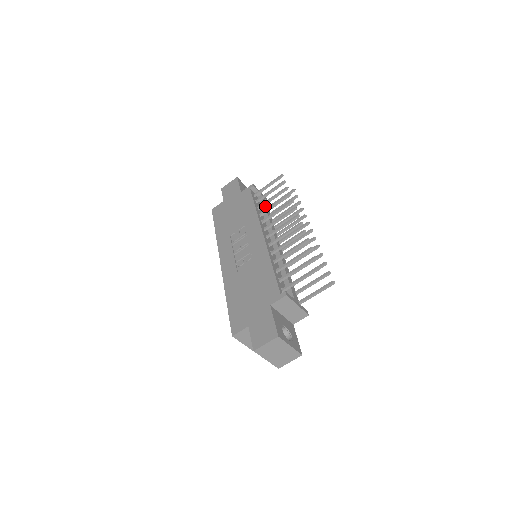
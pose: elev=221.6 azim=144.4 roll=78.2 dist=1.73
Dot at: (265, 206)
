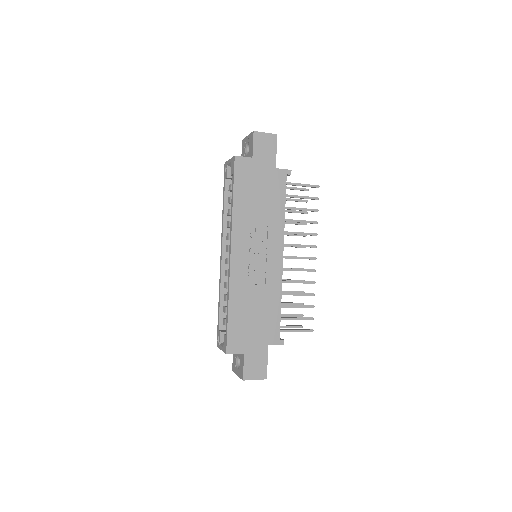
Dot at: occluded
